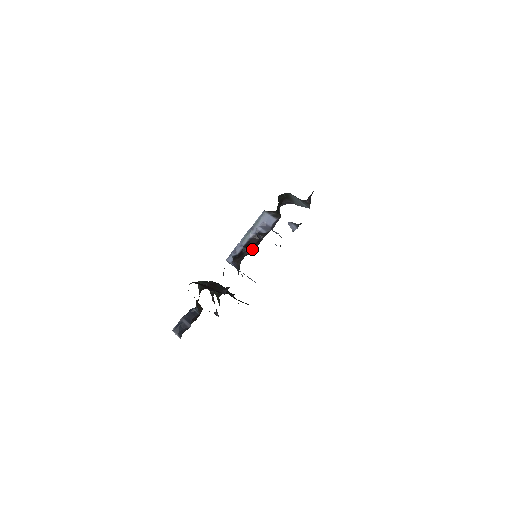
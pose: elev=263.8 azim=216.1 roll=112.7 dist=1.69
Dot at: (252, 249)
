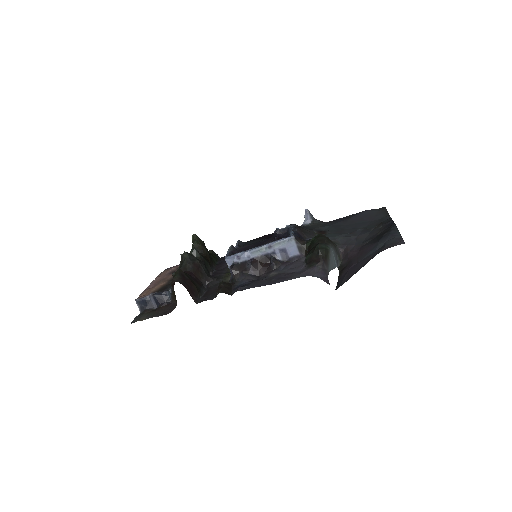
Dot at: (258, 271)
